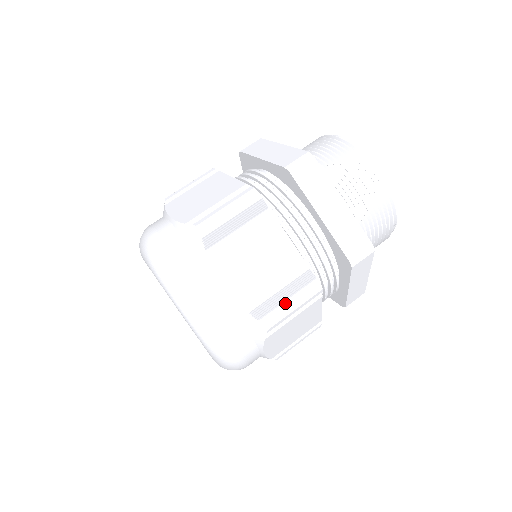
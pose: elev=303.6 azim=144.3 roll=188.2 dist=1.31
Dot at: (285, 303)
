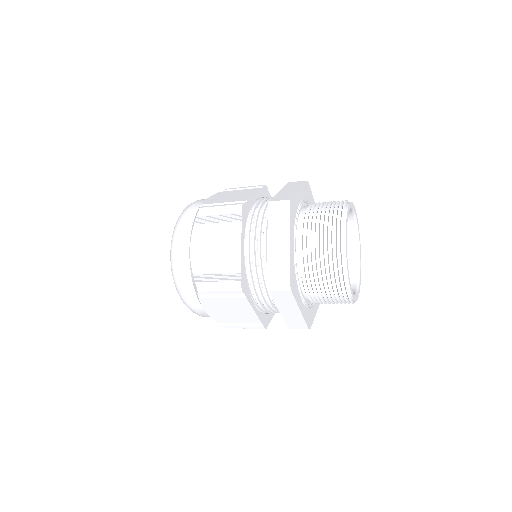
Dot at: (240, 327)
